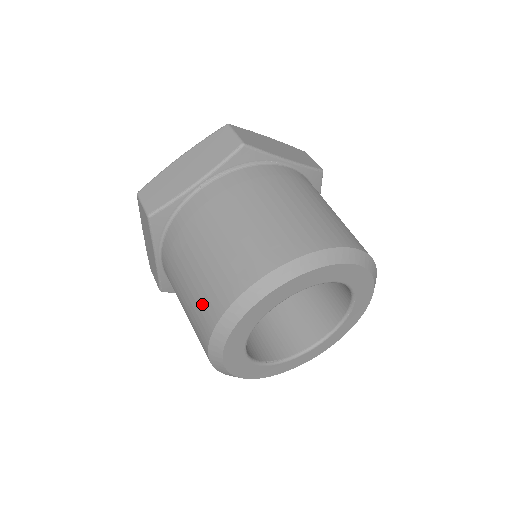
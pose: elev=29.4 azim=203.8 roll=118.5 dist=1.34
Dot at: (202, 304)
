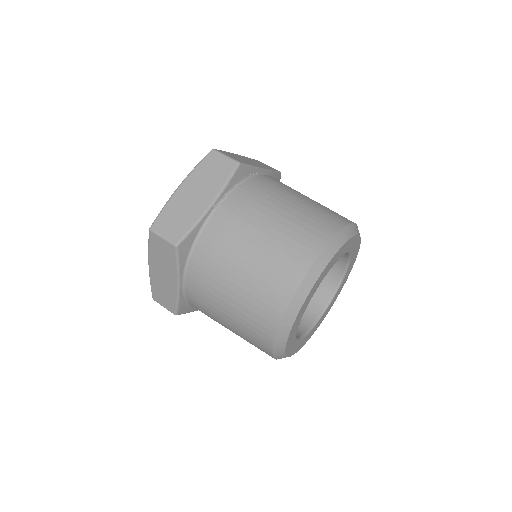
Dot at: (261, 303)
